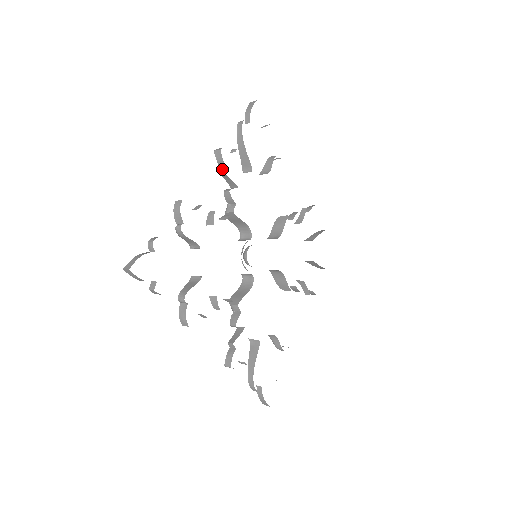
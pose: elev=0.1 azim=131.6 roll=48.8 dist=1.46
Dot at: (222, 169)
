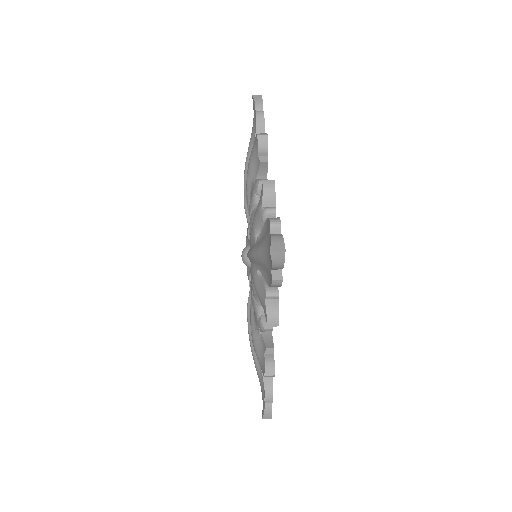
Dot at: (260, 156)
